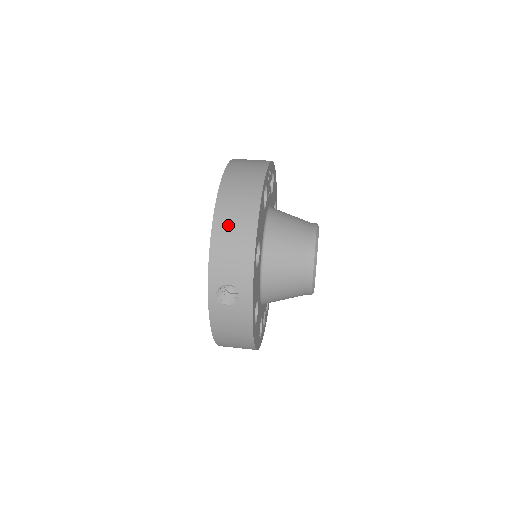
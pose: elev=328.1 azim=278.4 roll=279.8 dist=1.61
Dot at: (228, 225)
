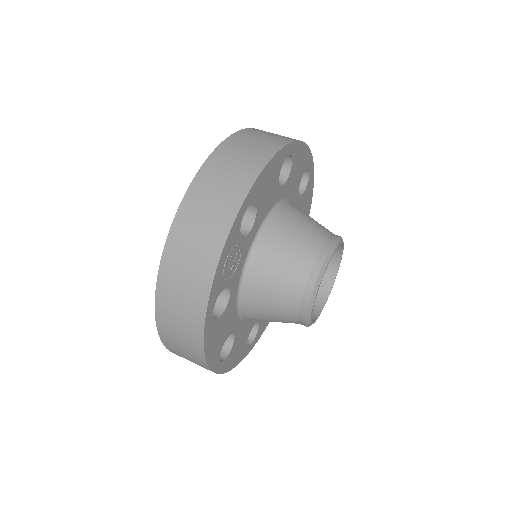
Dot at: (179, 352)
